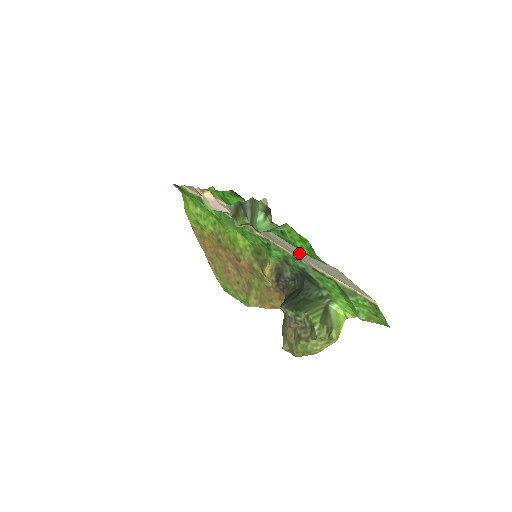
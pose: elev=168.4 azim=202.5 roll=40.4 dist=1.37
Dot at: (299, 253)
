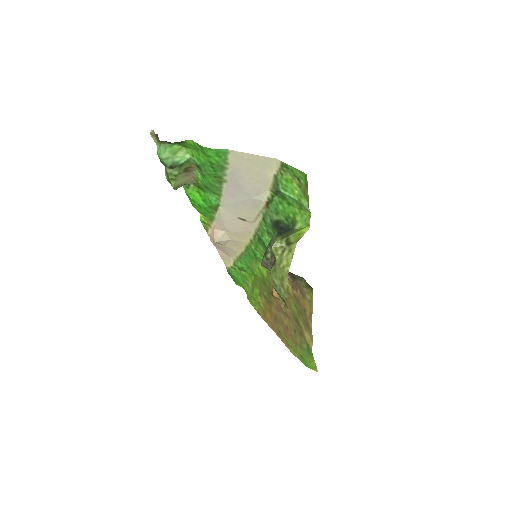
Dot at: (243, 196)
